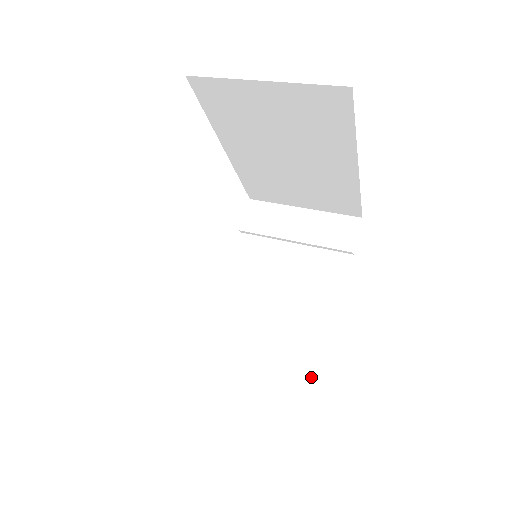
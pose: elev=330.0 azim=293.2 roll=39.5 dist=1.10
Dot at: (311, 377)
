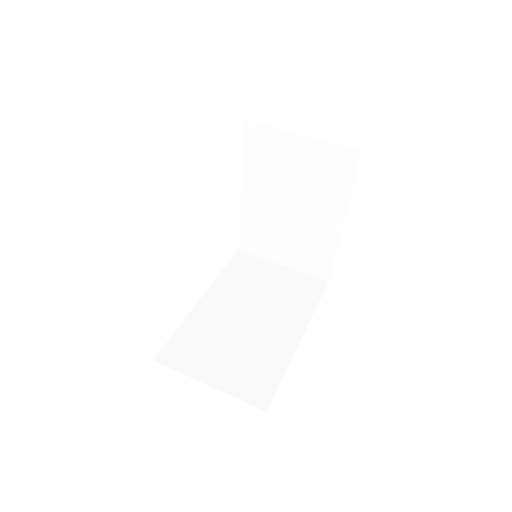
Dot at: (323, 269)
